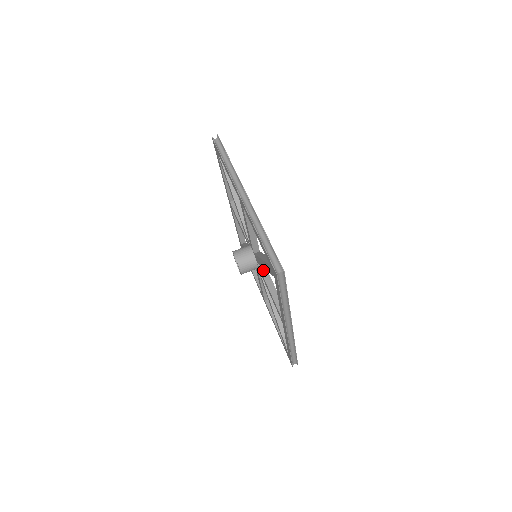
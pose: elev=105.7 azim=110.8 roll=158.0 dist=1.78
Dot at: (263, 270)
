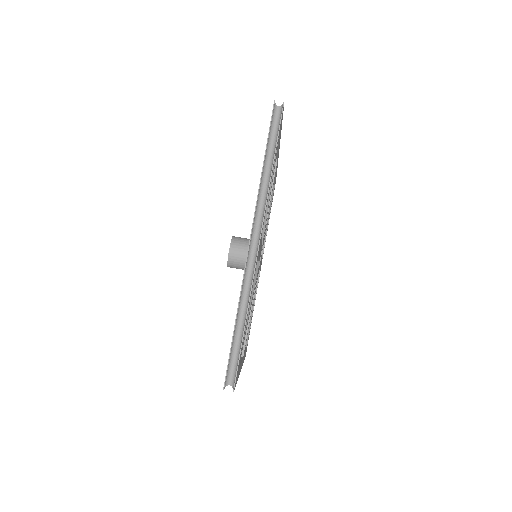
Dot at: occluded
